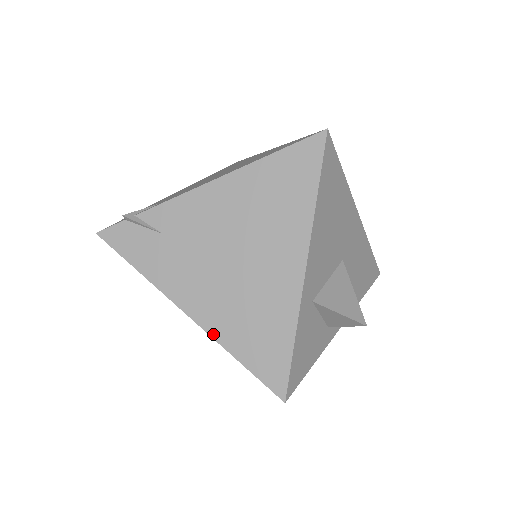
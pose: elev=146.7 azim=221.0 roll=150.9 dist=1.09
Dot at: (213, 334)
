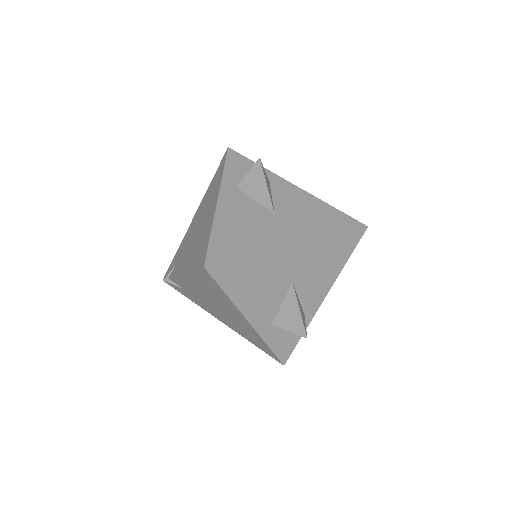
Dot at: (237, 332)
